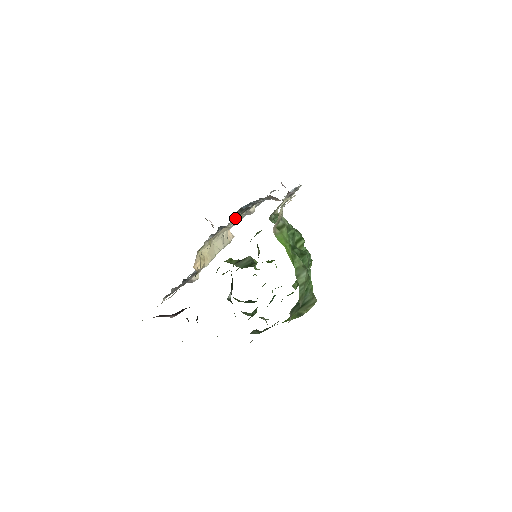
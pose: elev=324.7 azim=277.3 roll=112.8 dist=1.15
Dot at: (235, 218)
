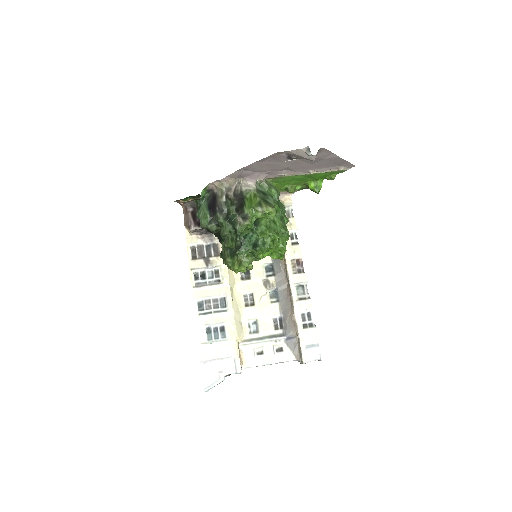
Dot at: occluded
